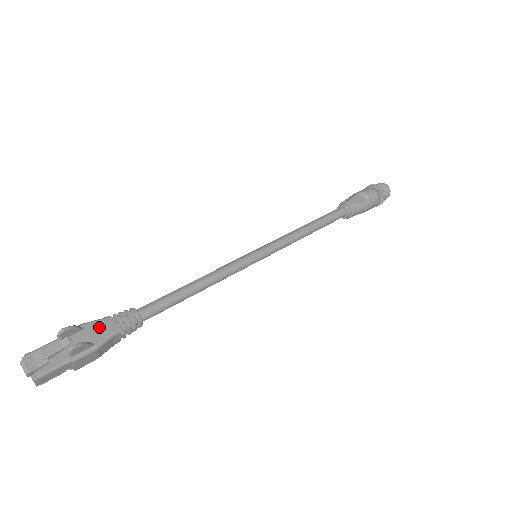
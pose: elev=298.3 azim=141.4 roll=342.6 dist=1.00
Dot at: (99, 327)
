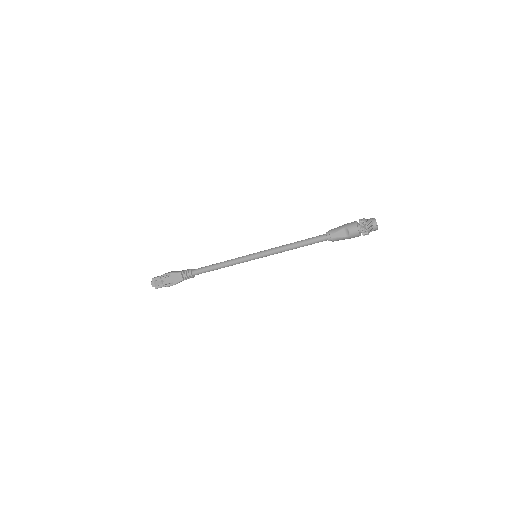
Dot at: (176, 277)
